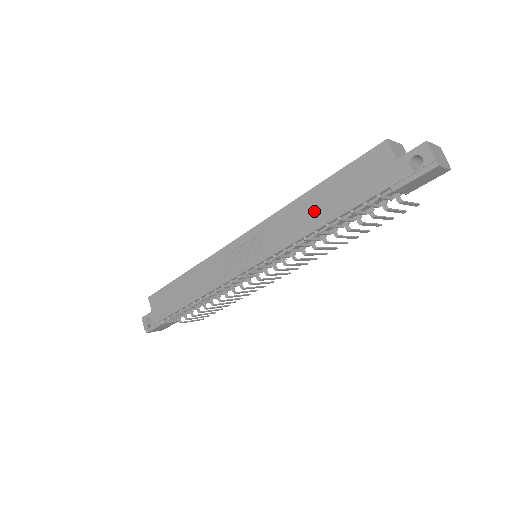
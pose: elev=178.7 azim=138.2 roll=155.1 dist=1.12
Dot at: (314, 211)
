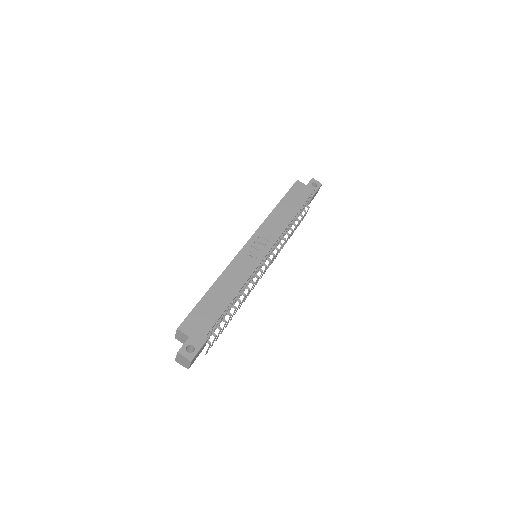
Dot at: (285, 213)
